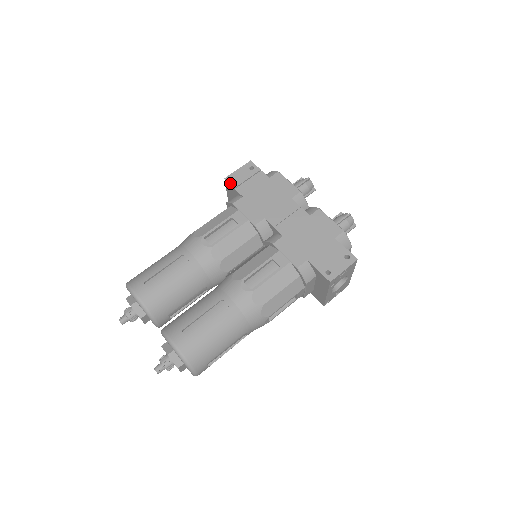
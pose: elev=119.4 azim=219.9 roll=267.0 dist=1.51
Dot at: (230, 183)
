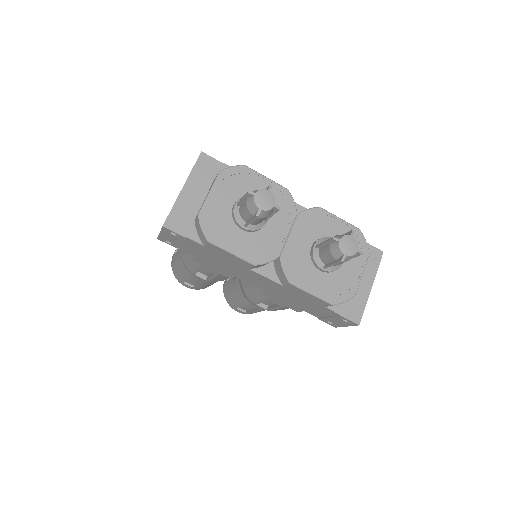
Dot at: occluded
